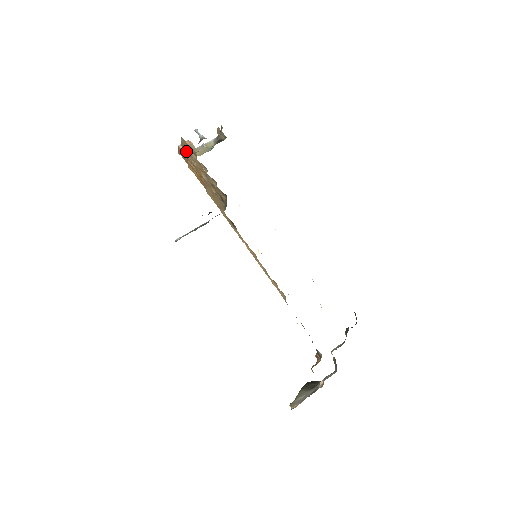
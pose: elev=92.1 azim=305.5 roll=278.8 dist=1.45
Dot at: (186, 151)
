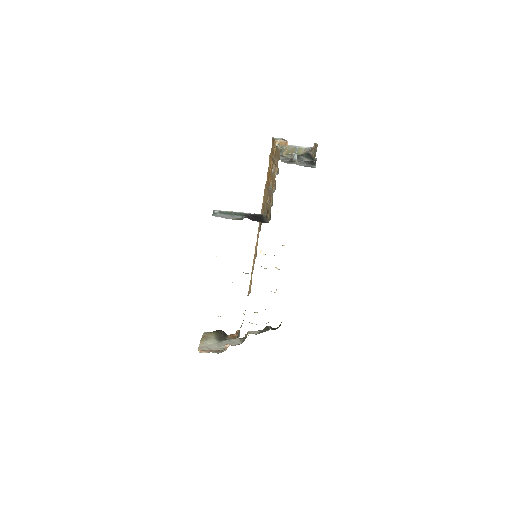
Dot at: (276, 154)
